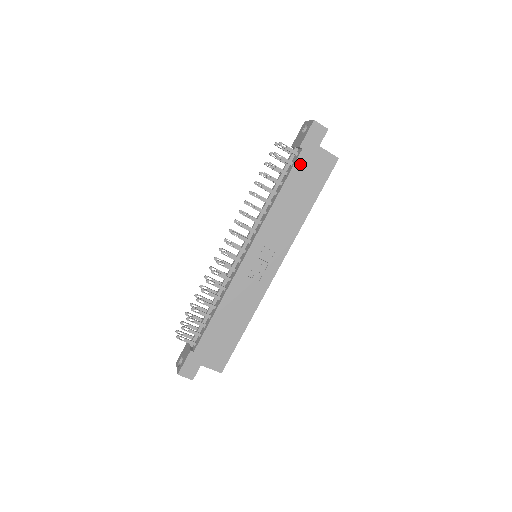
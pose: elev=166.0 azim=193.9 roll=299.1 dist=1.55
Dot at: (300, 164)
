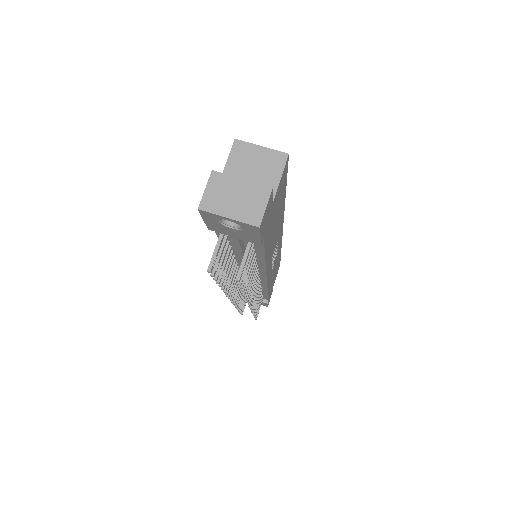
Dot at: (267, 236)
